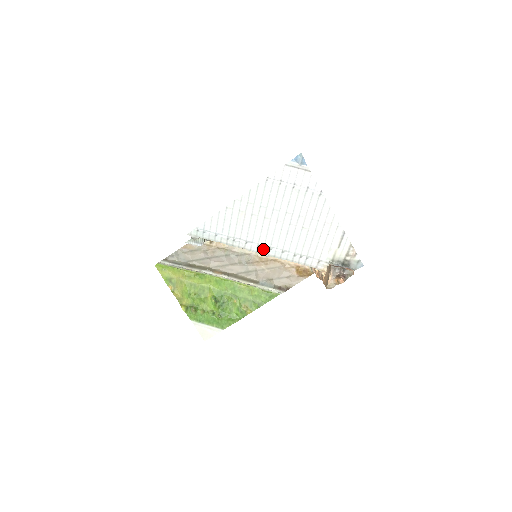
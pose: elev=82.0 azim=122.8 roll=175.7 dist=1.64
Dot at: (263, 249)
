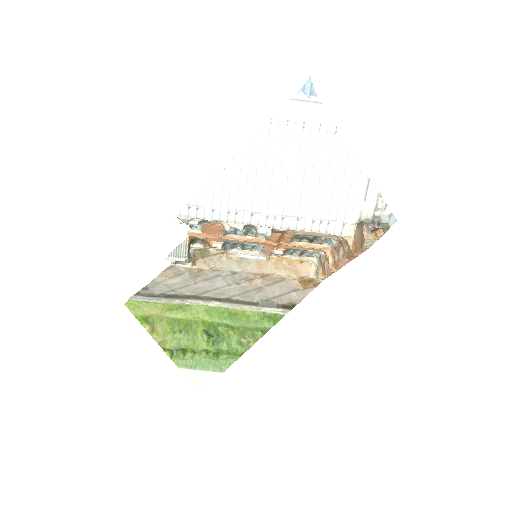
Dot at: (274, 220)
